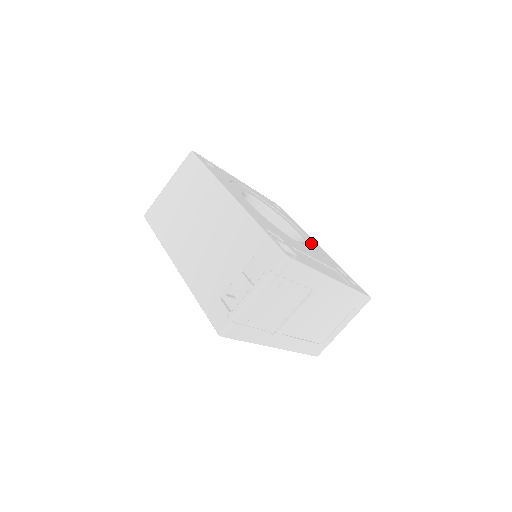
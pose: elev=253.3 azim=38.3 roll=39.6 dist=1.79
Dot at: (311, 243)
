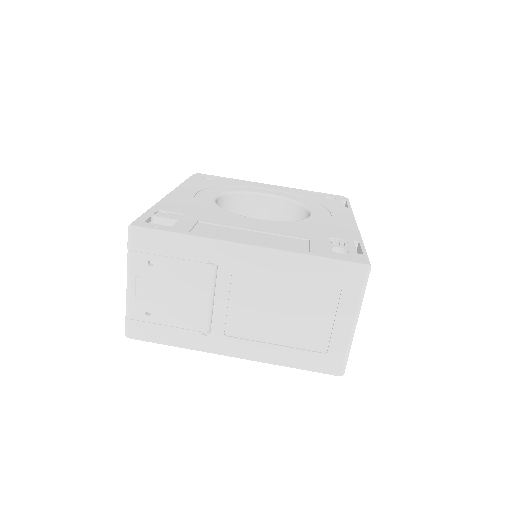
Dot at: (327, 221)
